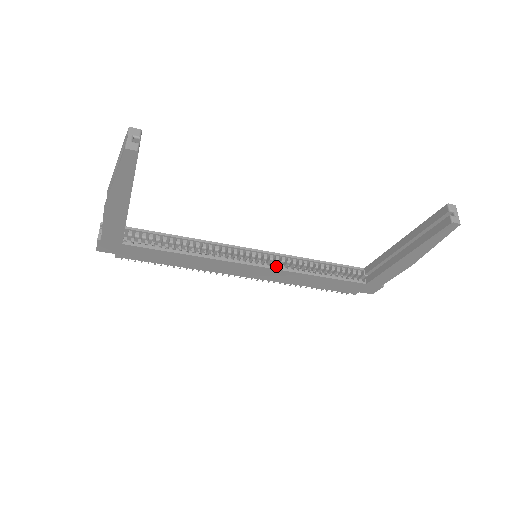
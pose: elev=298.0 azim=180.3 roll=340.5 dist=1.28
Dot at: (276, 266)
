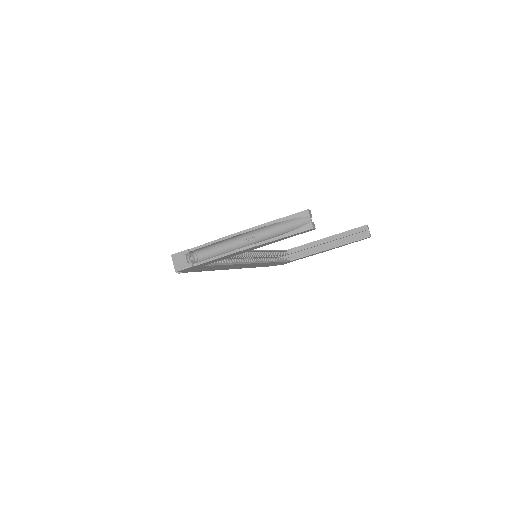
Dot at: (260, 260)
